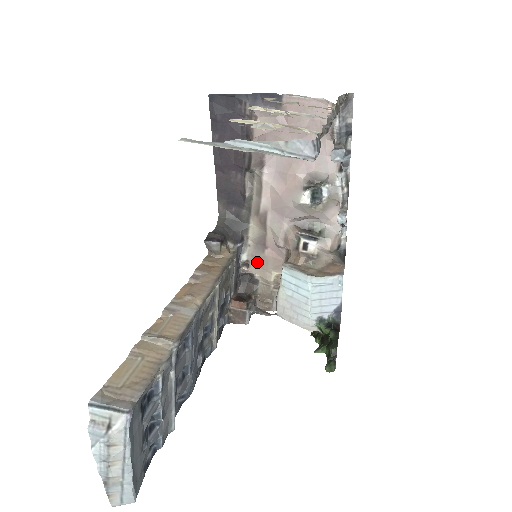
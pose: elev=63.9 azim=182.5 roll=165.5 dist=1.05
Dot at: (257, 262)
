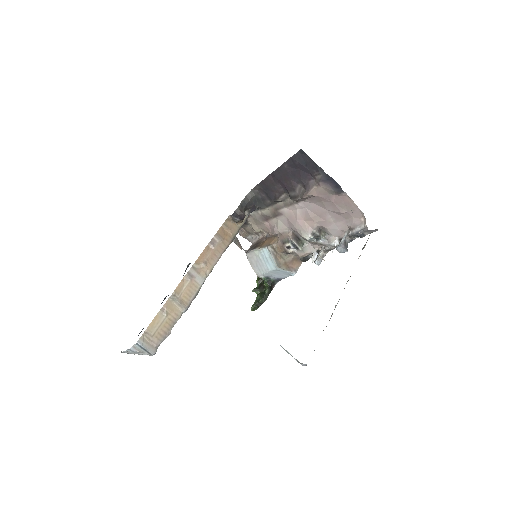
Dot at: (255, 220)
